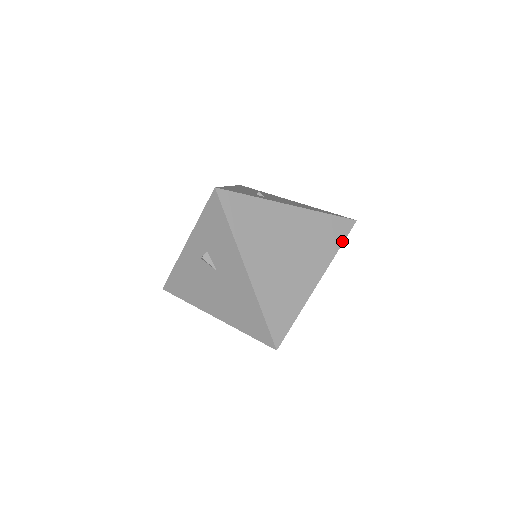
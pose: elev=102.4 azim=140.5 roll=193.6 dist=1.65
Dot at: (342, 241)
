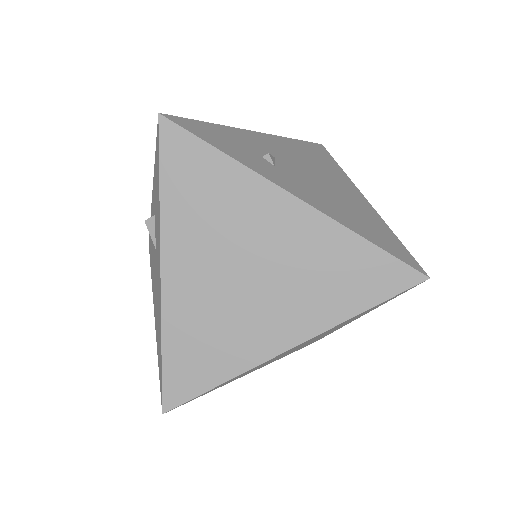
Dot at: (375, 301)
